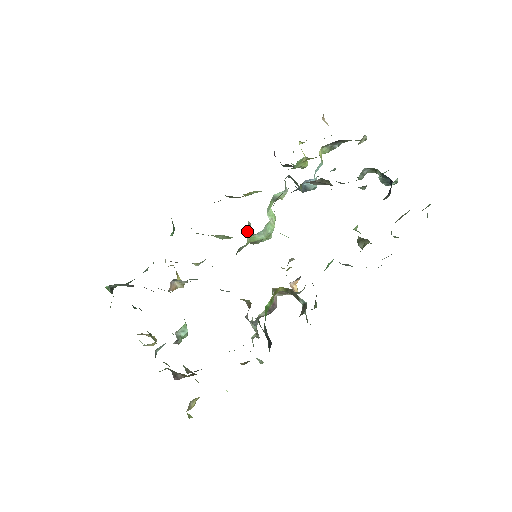
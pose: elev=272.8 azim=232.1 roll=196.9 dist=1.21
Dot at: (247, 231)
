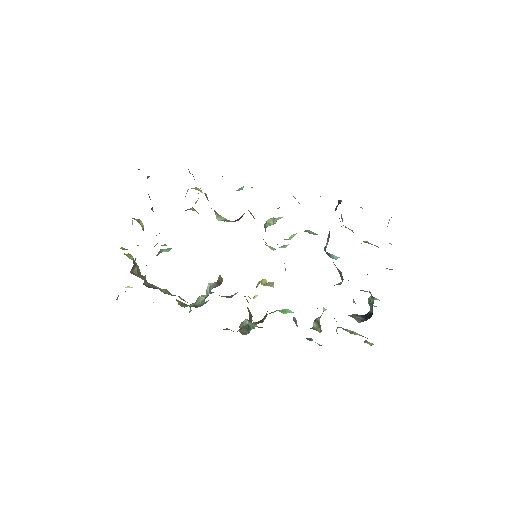
Dot at: (269, 221)
